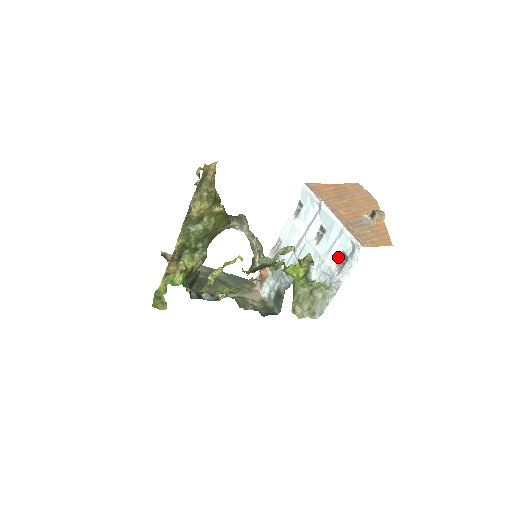
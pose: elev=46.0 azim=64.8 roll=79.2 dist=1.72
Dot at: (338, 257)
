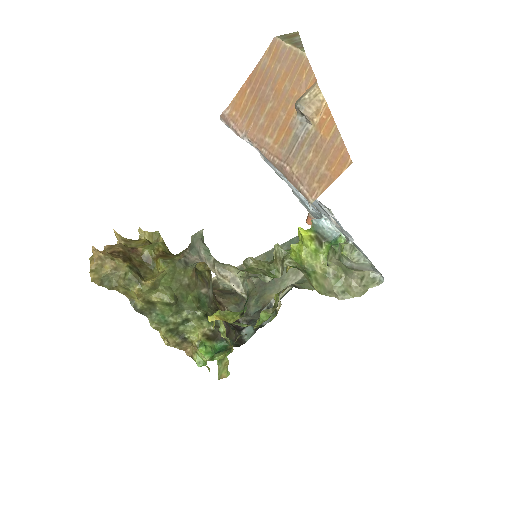
Dot at: (322, 206)
